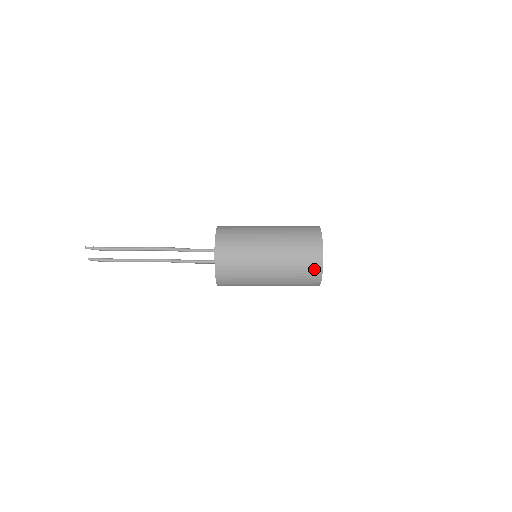
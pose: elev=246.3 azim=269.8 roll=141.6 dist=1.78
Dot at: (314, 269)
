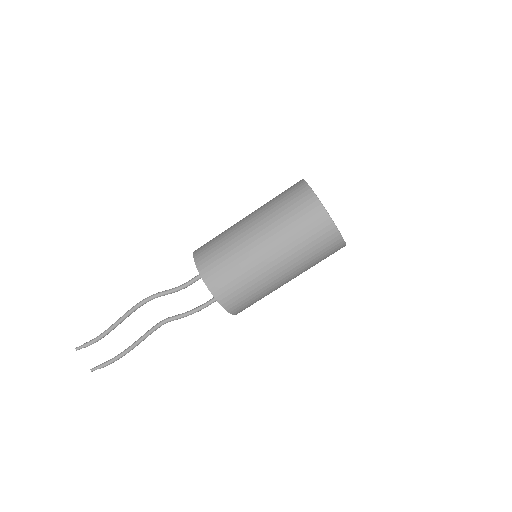
Dot at: (311, 209)
